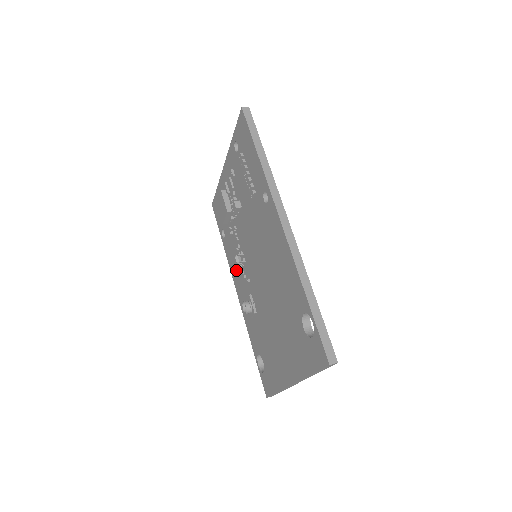
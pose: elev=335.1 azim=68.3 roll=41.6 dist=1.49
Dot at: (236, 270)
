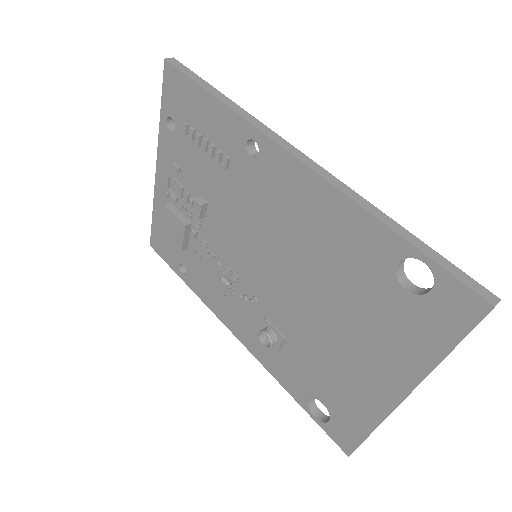
Dot at: (224, 303)
